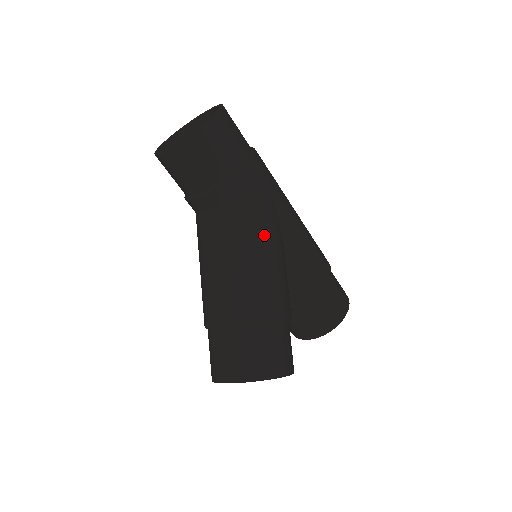
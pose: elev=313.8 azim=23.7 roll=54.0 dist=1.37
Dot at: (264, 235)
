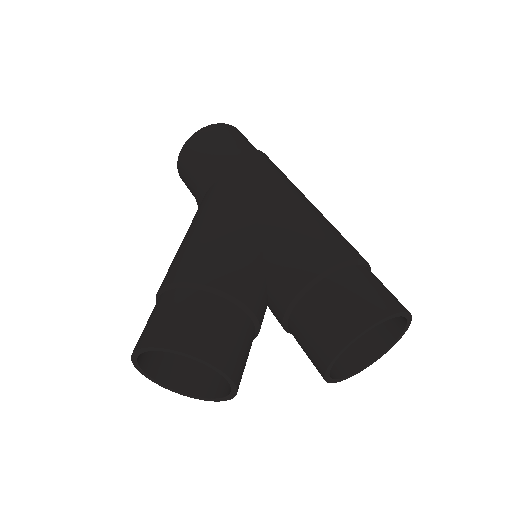
Dot at: (220, 207)
